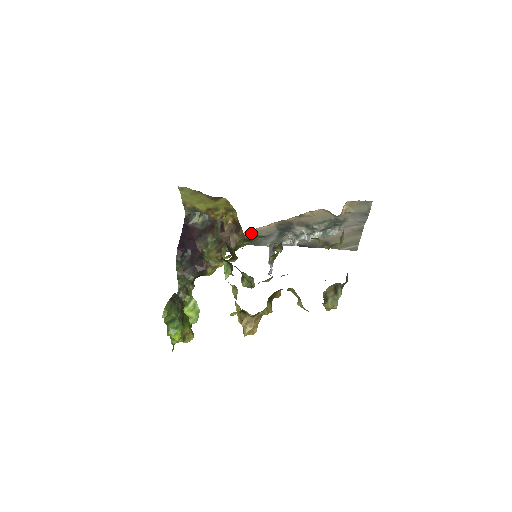
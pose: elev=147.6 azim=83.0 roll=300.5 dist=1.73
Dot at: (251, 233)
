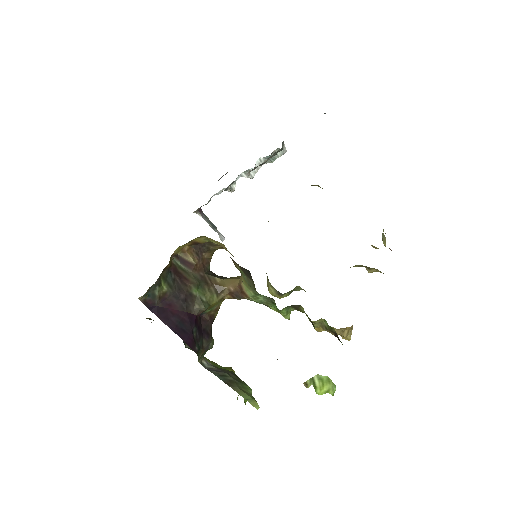
Dot at: occluded
